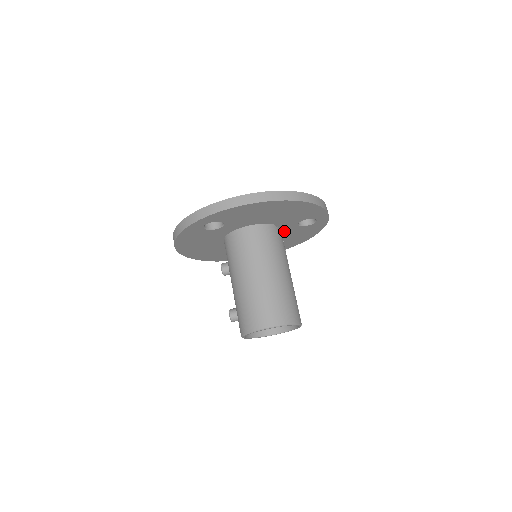
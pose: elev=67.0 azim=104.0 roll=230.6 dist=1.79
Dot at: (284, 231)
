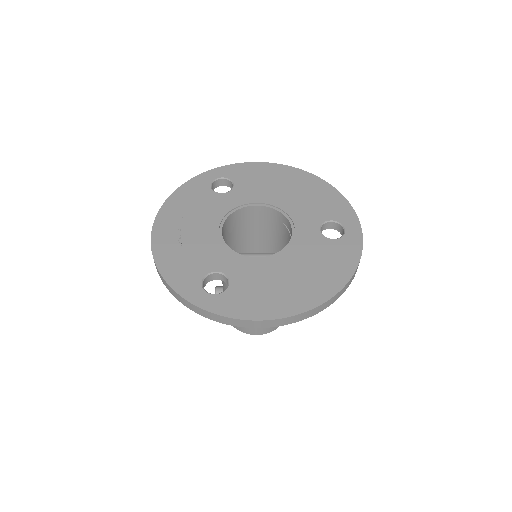
Dot at: occluded
